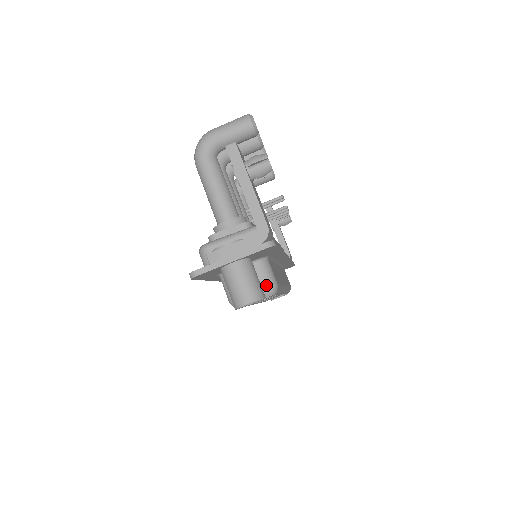
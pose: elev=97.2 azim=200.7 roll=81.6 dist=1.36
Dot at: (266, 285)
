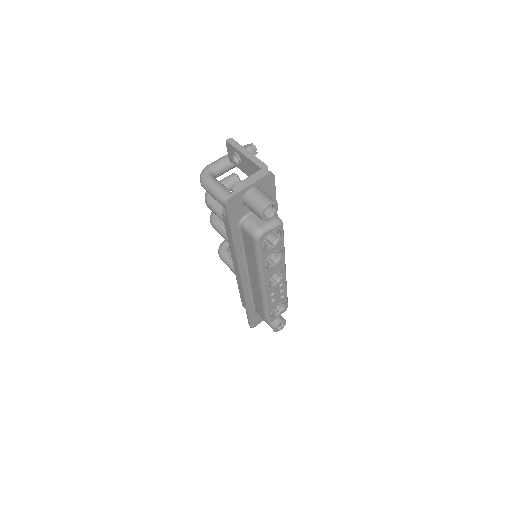
Dot at: (275, 218)
